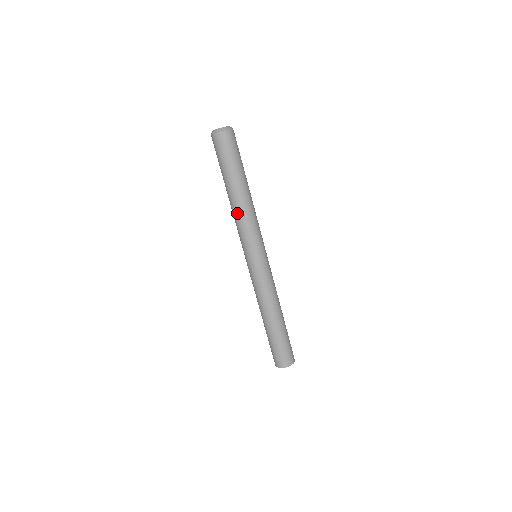
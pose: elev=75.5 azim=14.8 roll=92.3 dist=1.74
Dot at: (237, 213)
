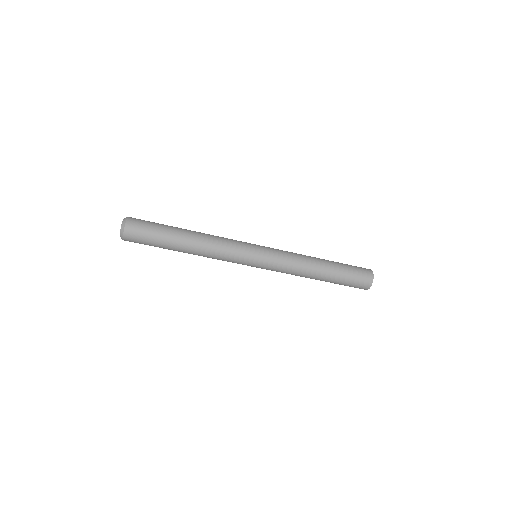
Dot at: occluded
